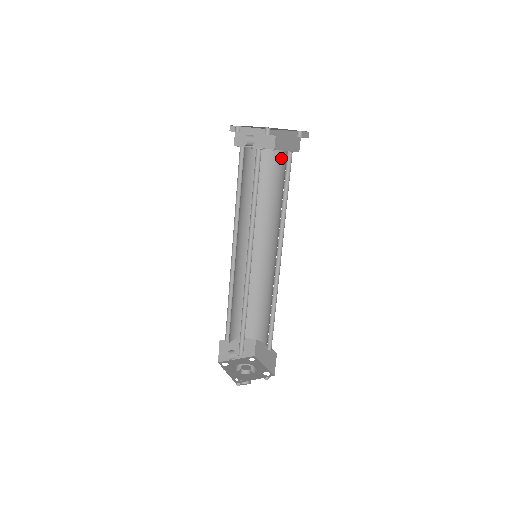
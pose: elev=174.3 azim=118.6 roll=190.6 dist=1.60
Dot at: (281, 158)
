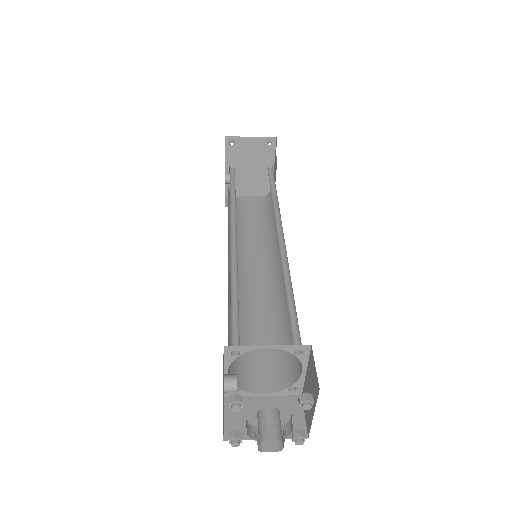
Dot at: occluded
